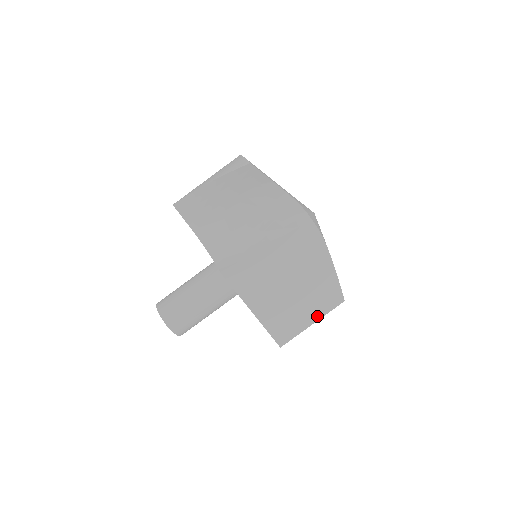
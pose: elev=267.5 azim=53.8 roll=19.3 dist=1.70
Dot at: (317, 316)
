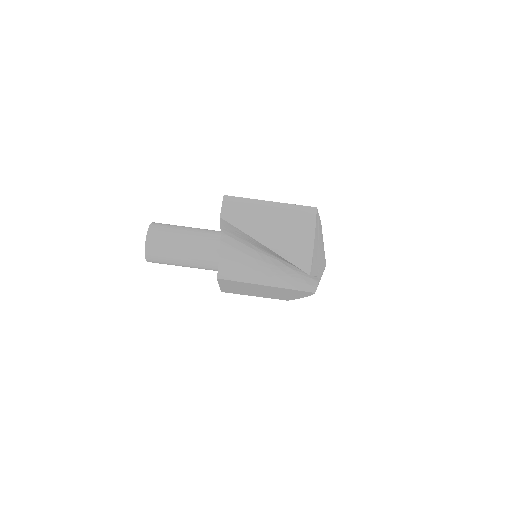
Dot at: occluded
